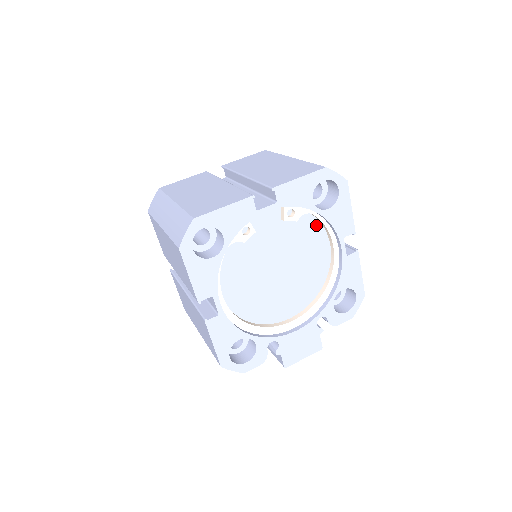
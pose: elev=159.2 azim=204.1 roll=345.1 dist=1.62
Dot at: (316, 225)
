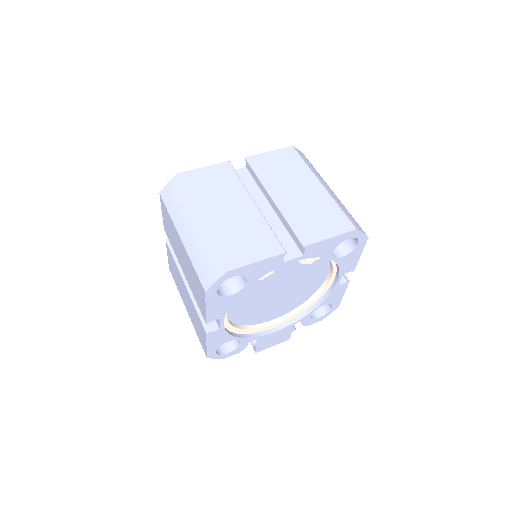
Dot at: (325, 261)
